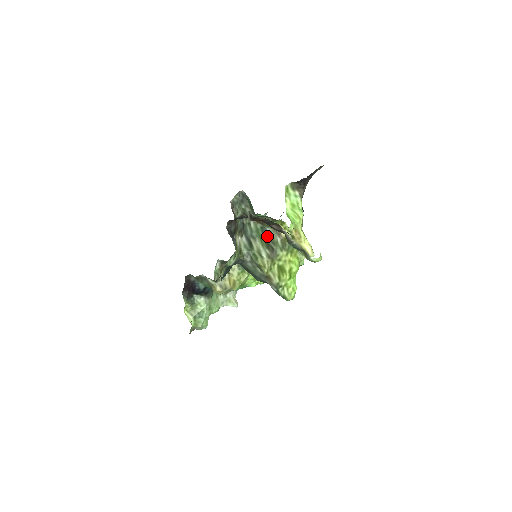
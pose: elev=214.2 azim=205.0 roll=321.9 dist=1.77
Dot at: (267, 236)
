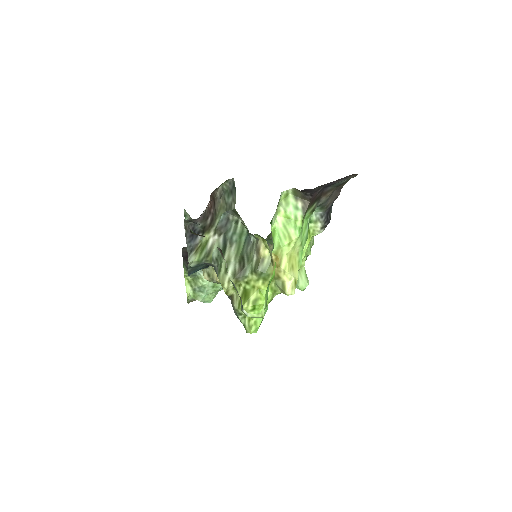
Dot at: (247, 246)
